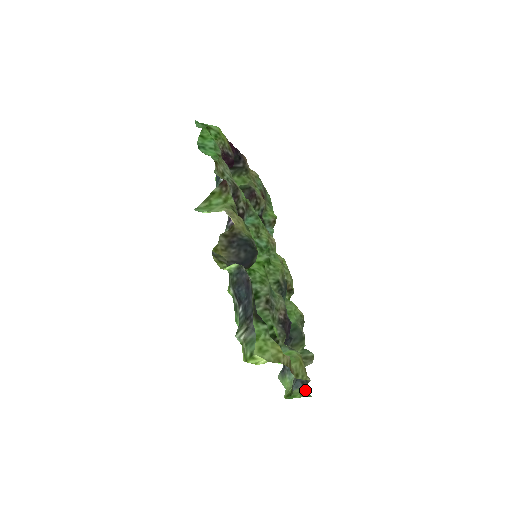
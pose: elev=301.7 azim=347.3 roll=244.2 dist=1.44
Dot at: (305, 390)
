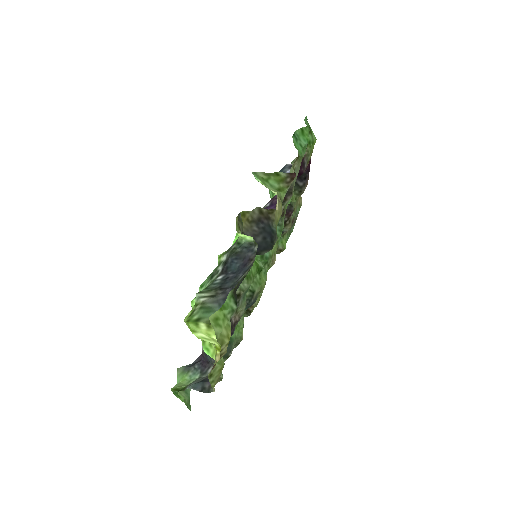
Dot at: occluded
